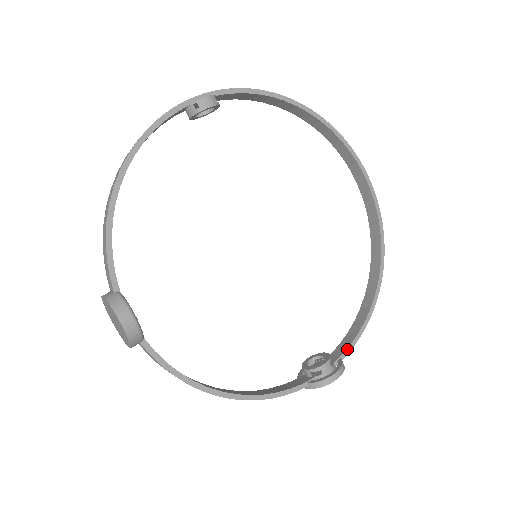
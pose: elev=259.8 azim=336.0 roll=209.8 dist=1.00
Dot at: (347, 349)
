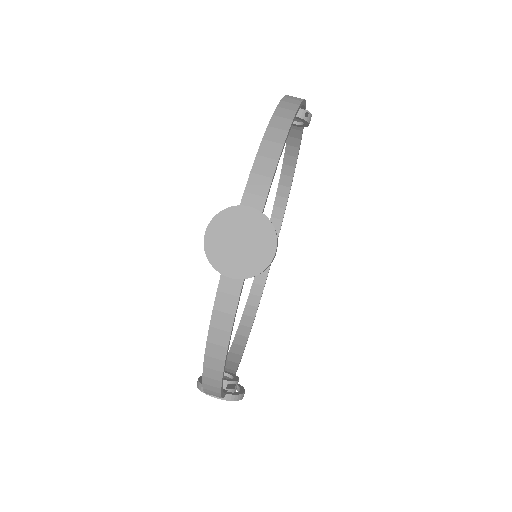
Dot at: (235, 374)
